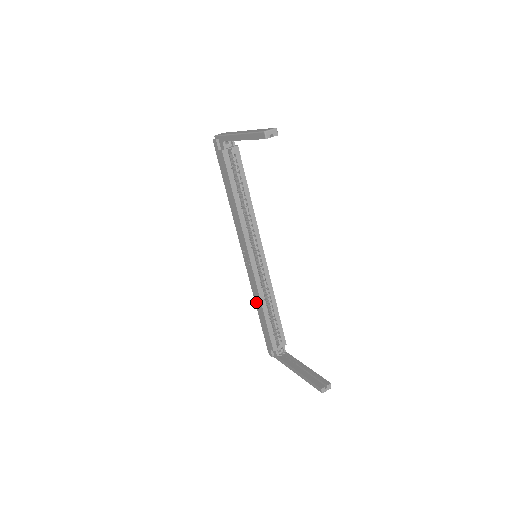
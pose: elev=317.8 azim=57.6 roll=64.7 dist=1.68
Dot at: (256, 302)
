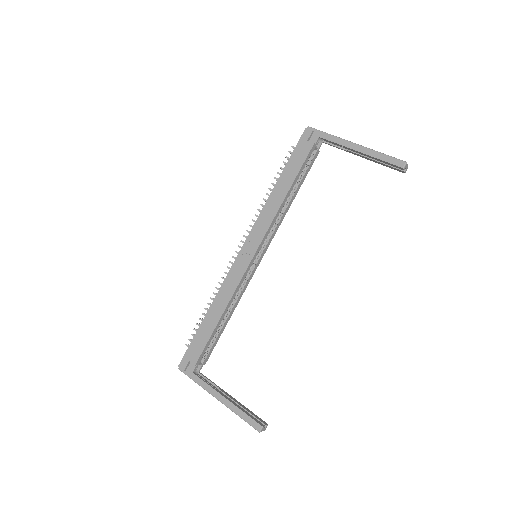
Dot at: (216, 301)
